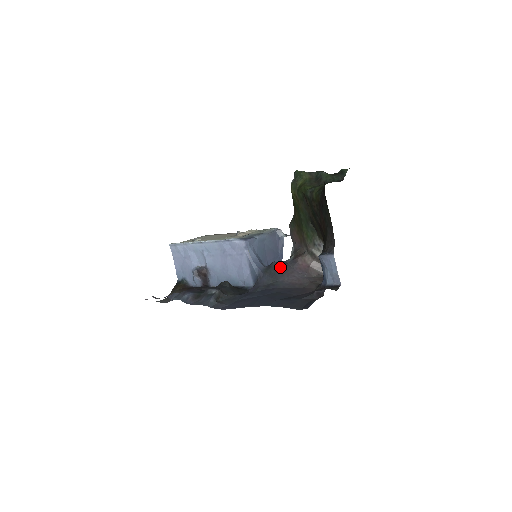
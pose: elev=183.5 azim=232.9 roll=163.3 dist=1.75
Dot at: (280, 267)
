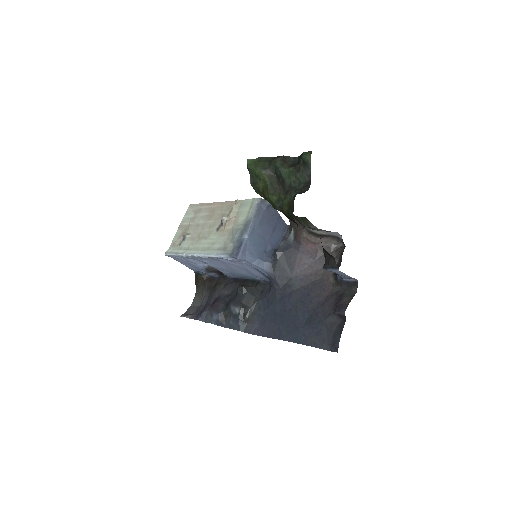
Dot at: (286, 257)
